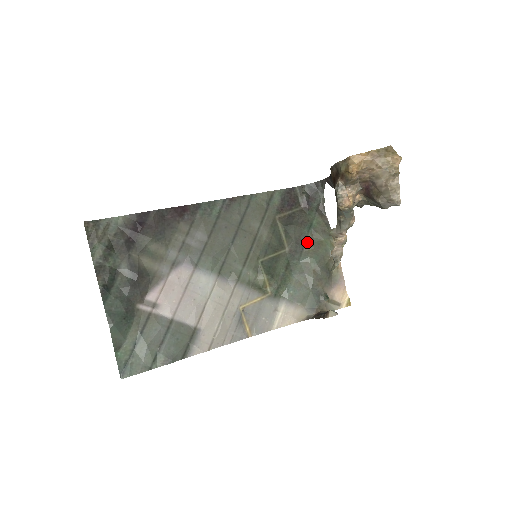
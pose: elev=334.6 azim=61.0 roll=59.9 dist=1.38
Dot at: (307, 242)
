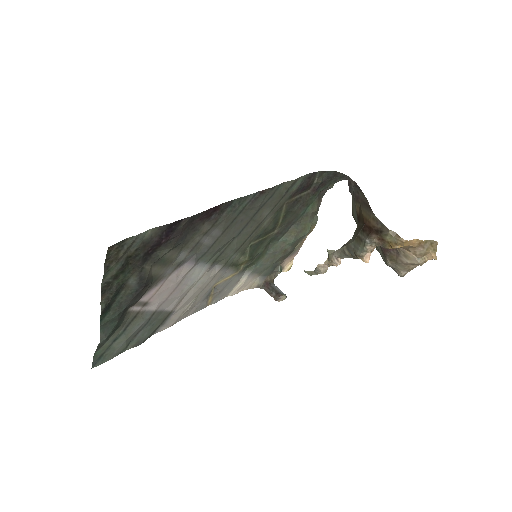
Dot at: (294, 224)
